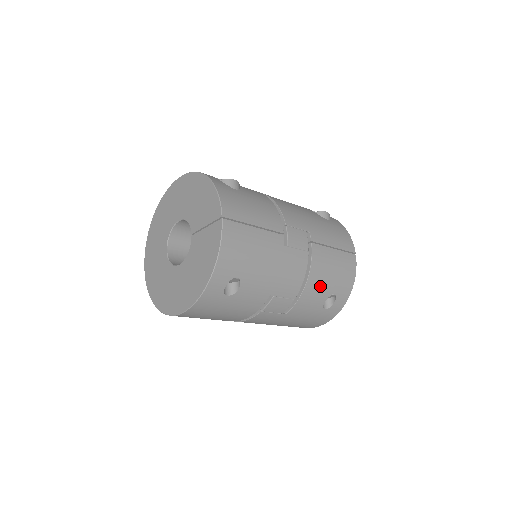
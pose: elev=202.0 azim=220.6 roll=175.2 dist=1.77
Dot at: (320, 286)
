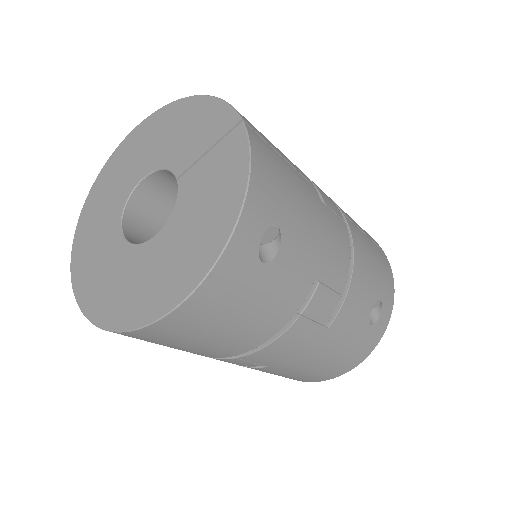
Dot at: (366, 279)
